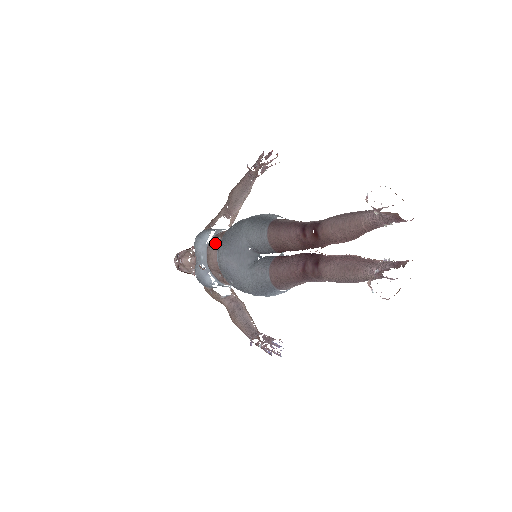
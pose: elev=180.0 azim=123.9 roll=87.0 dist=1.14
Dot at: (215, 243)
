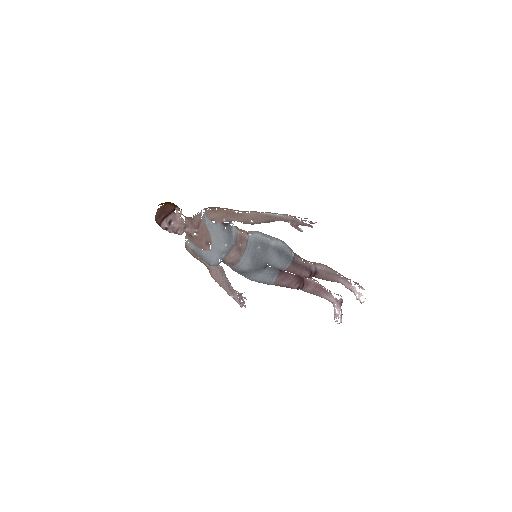
Dot at: (239, 250)
